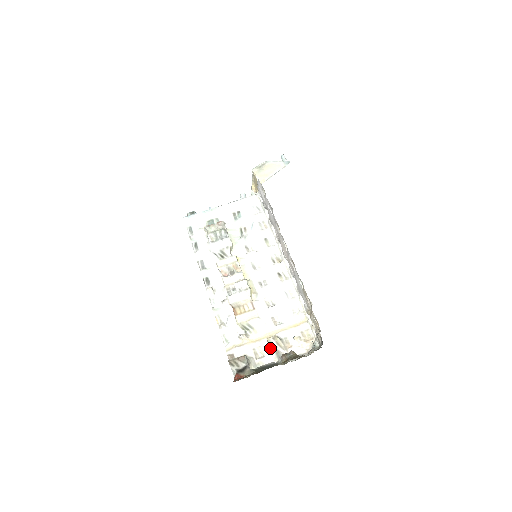
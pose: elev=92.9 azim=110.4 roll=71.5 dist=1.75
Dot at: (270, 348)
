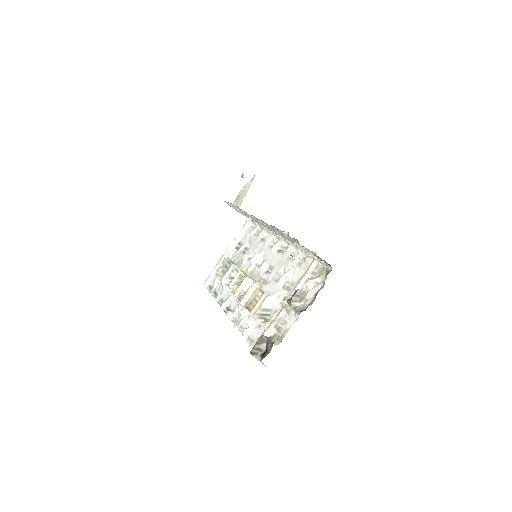
Dot at: (287, 311)
